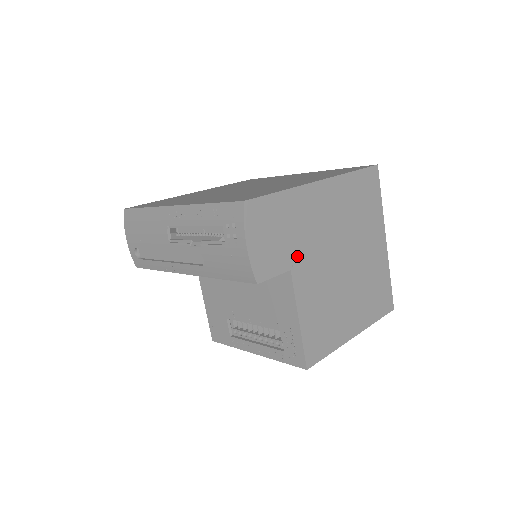
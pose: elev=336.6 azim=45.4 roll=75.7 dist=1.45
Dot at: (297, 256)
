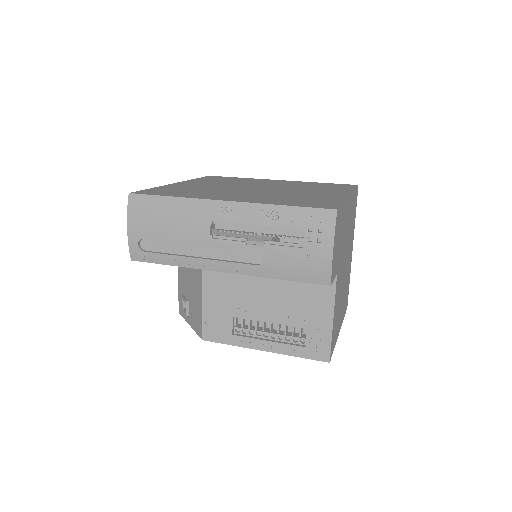
Dot at: (339, 261)
